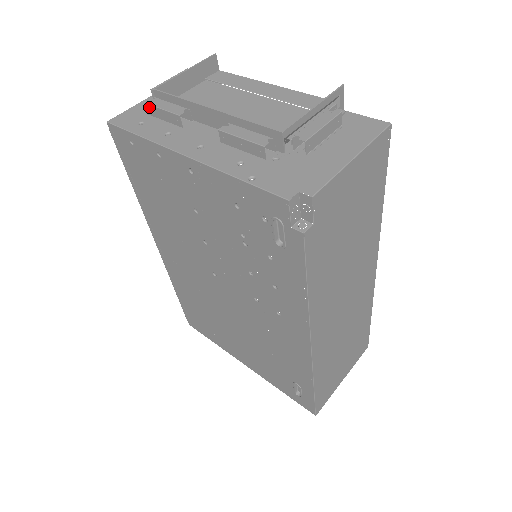
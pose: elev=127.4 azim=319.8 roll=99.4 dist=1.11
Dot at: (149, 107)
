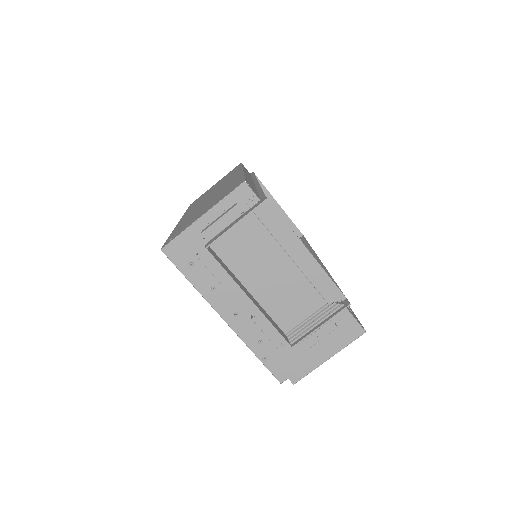
Dot at: (200, 259)
